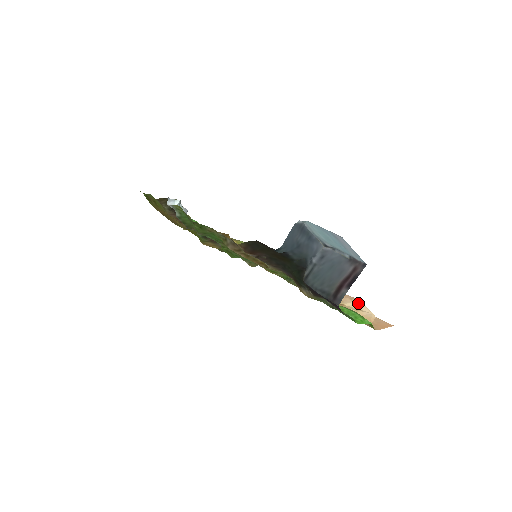
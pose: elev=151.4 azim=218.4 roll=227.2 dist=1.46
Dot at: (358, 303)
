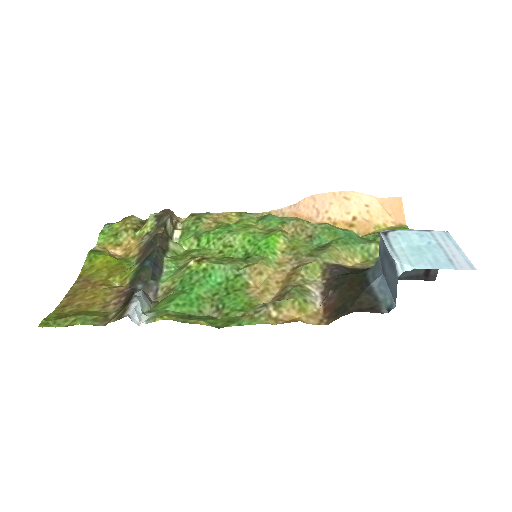
Dot at: (356, 198)
